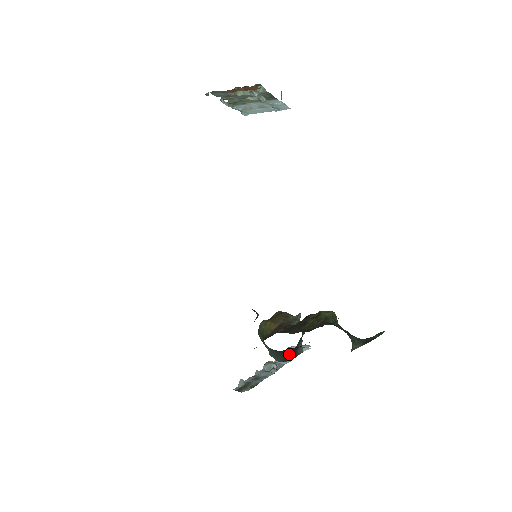
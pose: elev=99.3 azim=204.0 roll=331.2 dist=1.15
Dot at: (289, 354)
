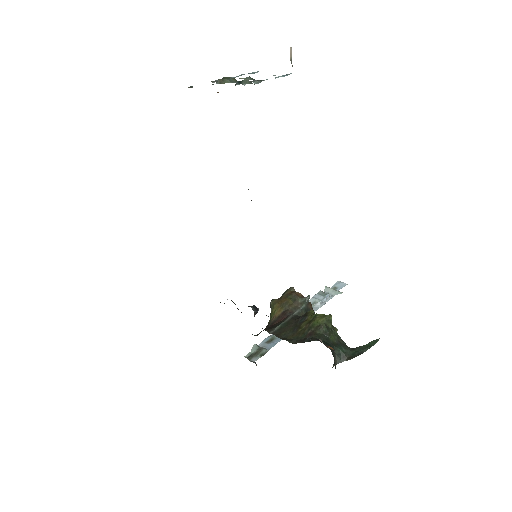
Dot at: occluded
